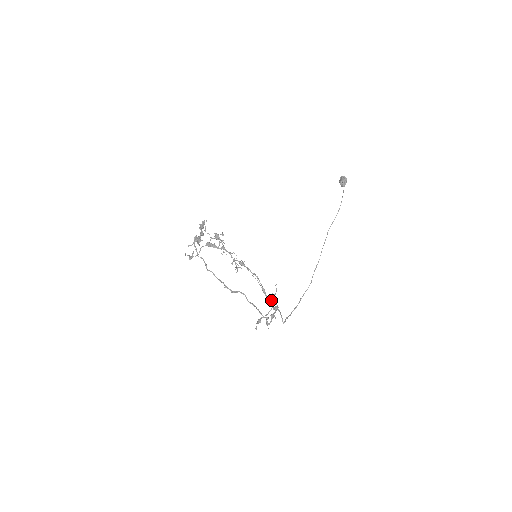
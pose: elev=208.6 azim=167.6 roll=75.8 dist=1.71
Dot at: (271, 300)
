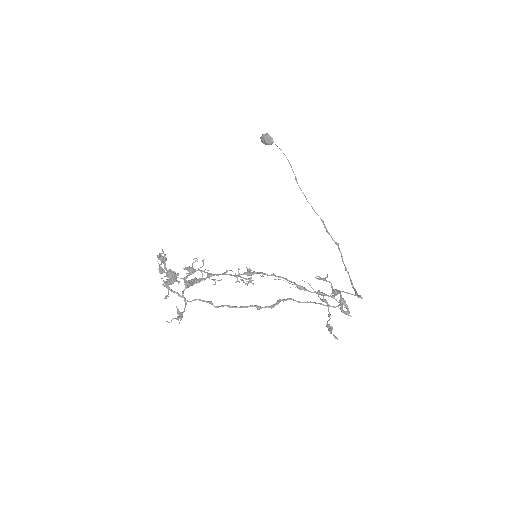
Dot at: (319, 292)
